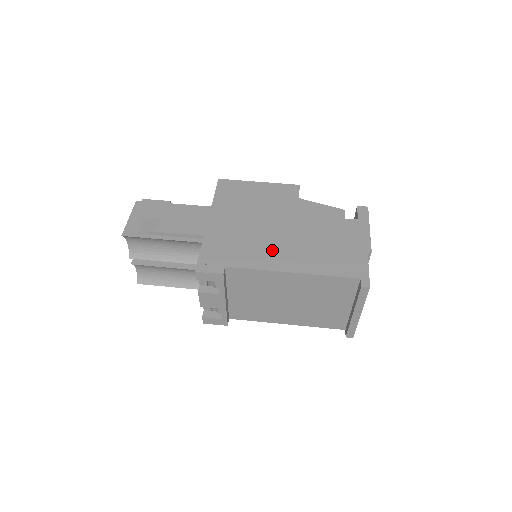
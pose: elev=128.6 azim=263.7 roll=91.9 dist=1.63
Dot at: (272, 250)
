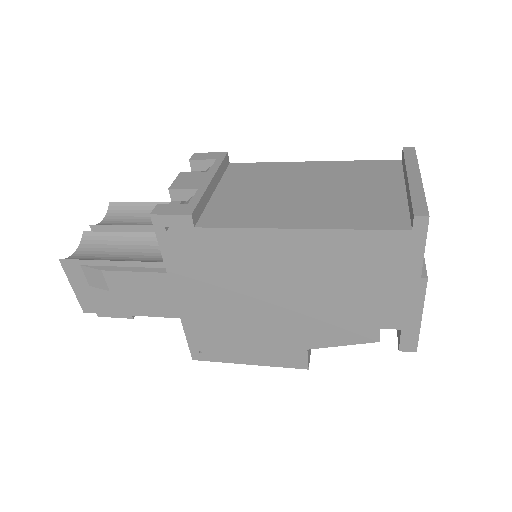
Dot at: occluded
